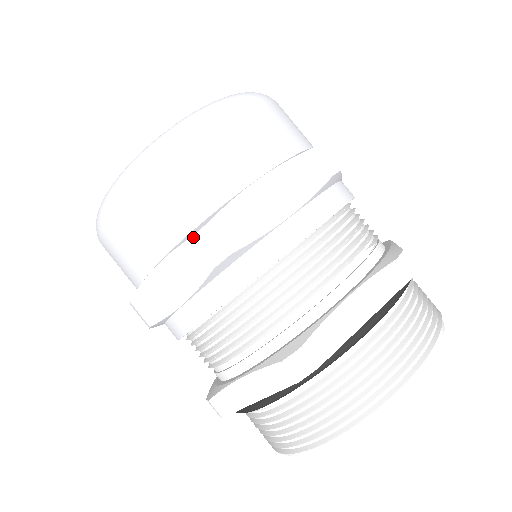
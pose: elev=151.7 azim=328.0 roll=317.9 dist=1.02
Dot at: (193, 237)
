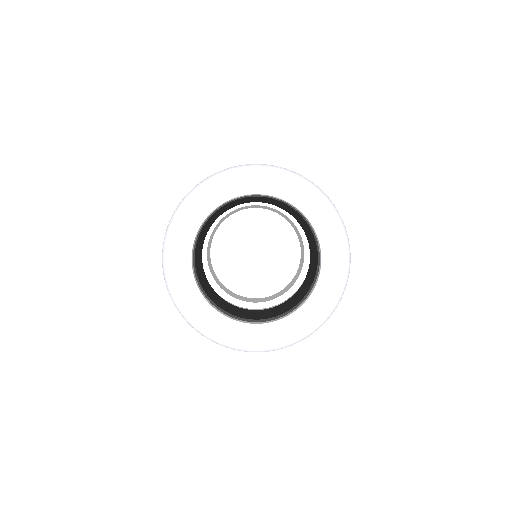
Dot at: occluded
